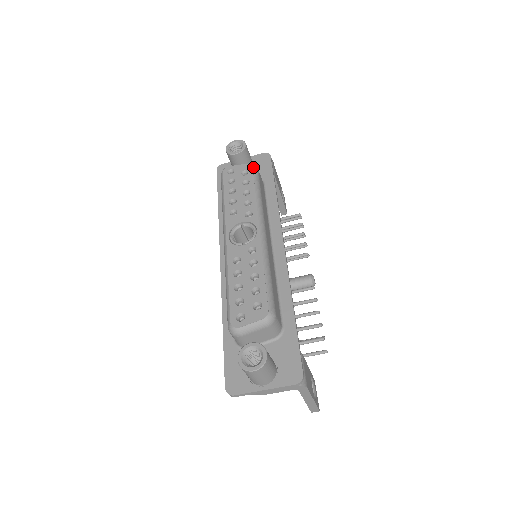
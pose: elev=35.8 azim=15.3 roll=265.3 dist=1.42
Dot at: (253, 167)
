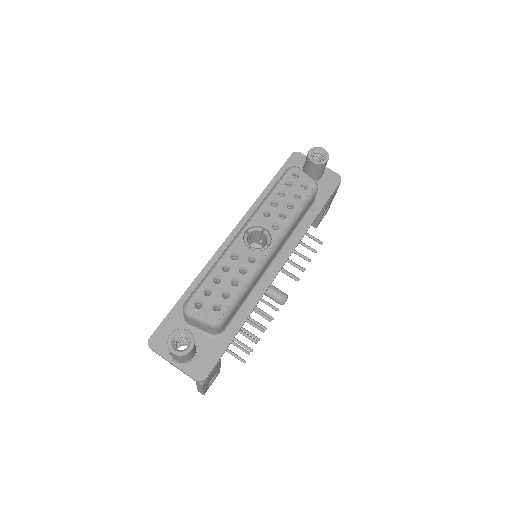
Dot at: (315, 187)
